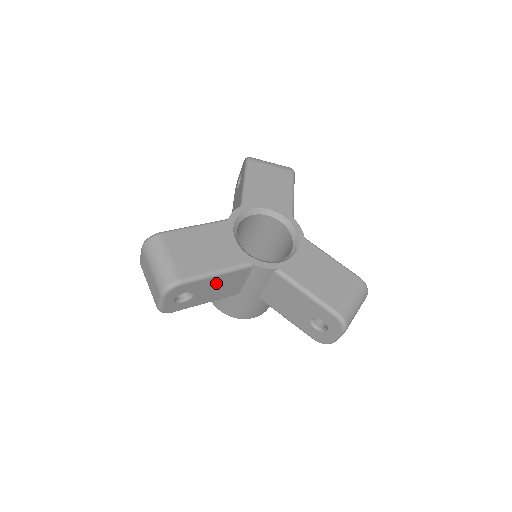
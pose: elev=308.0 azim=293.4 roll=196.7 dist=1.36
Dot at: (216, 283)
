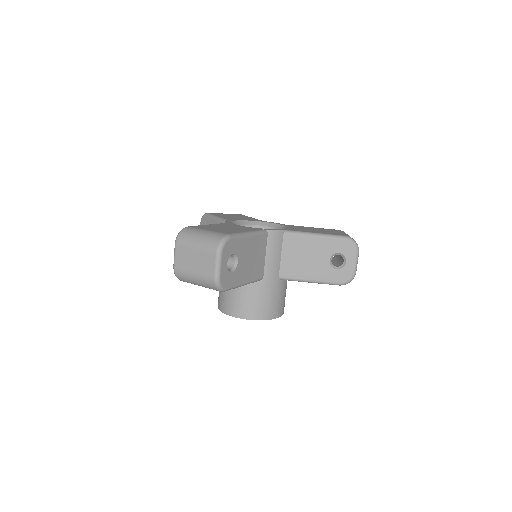
Dot at: (249, 249)
